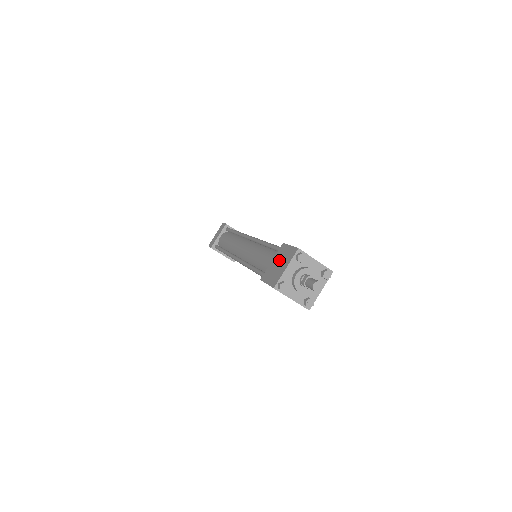
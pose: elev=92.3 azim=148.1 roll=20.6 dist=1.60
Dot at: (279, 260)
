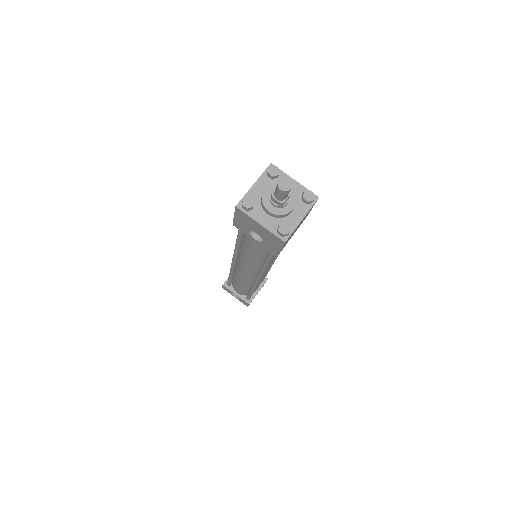
Dot at: occluded
